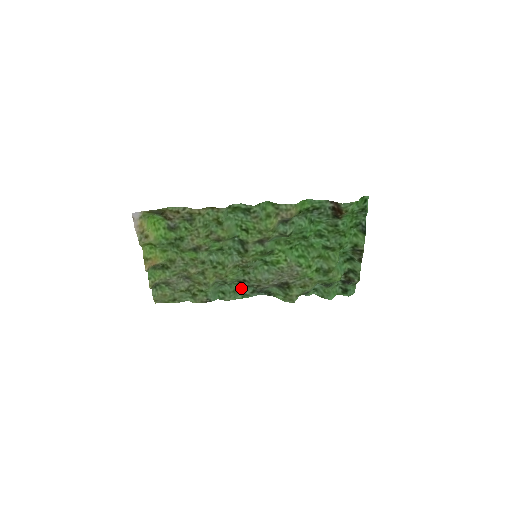
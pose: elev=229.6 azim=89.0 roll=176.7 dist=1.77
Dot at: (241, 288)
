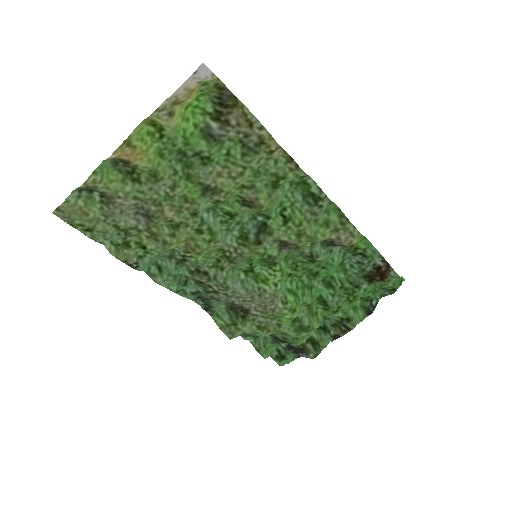
Dot at: (186, 278)
